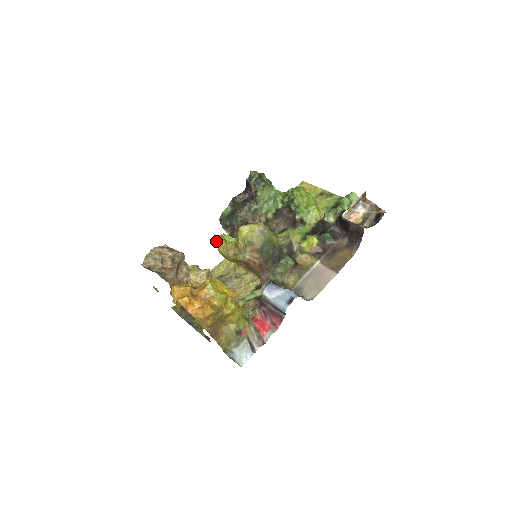
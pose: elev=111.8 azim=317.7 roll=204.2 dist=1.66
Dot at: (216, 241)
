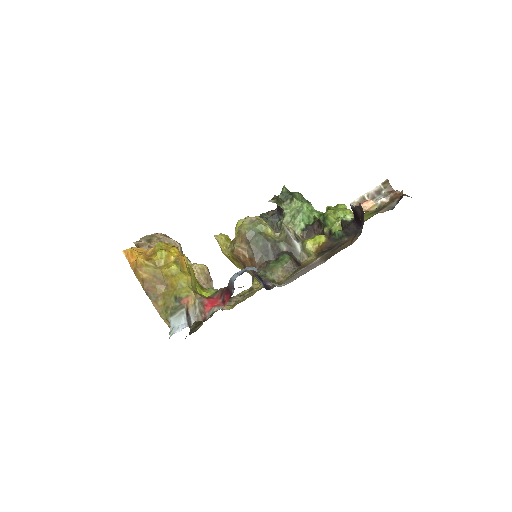
Dot at: (214, 236)
